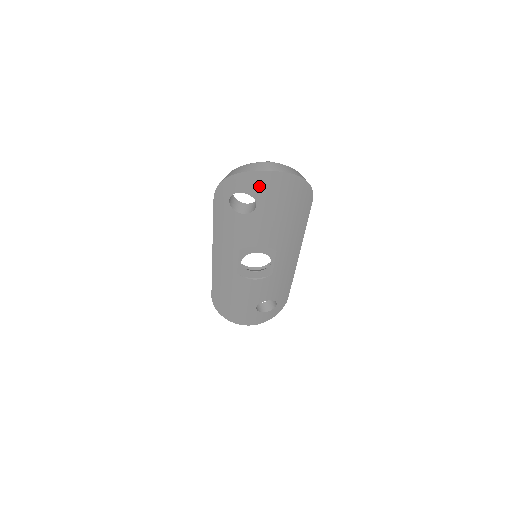
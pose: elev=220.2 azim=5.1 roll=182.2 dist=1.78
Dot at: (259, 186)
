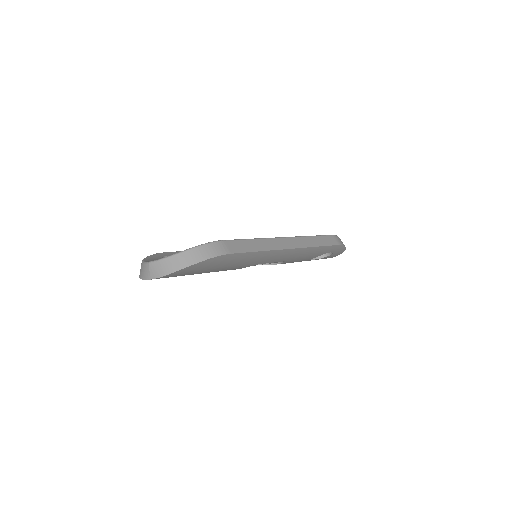
Dot at: occluded
